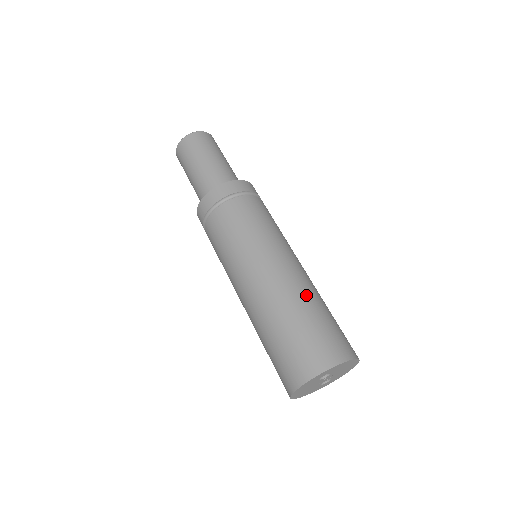
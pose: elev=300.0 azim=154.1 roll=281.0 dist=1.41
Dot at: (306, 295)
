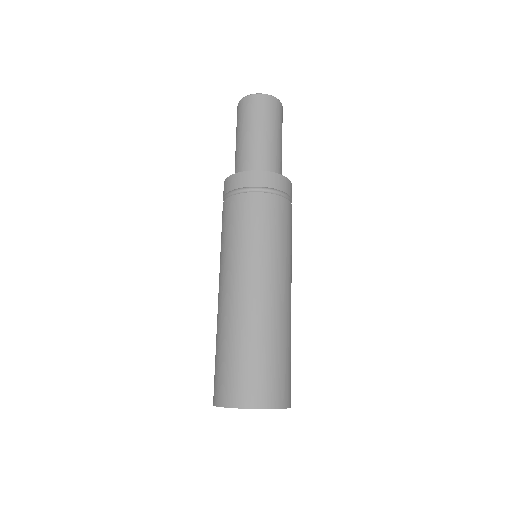
Dot at: (276, 328)
